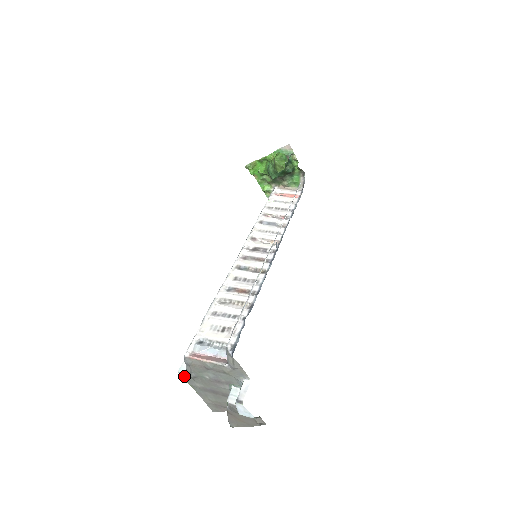
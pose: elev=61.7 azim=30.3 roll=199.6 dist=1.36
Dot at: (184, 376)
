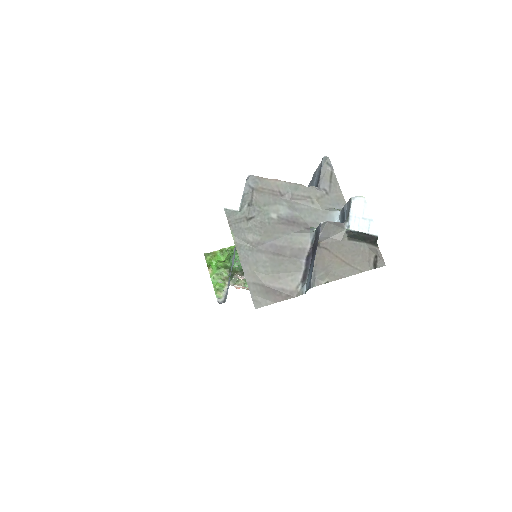
Dot at: (232, 216)
